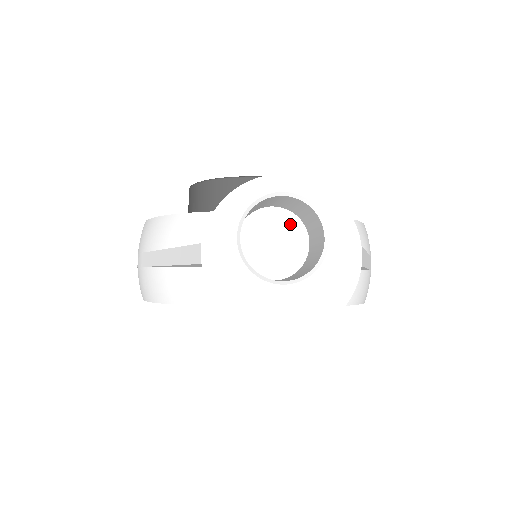
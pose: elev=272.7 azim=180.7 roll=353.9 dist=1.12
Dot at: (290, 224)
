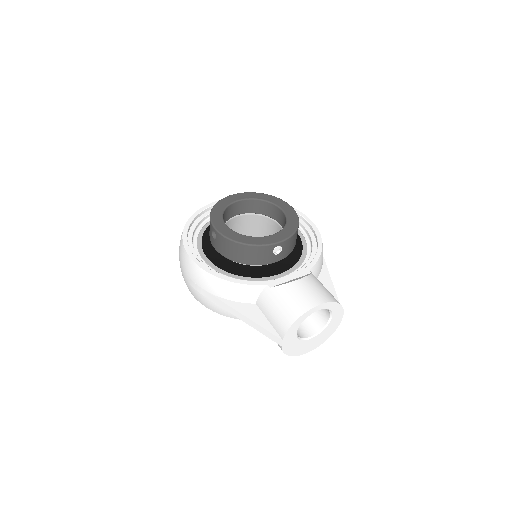
Dot at: occluded
